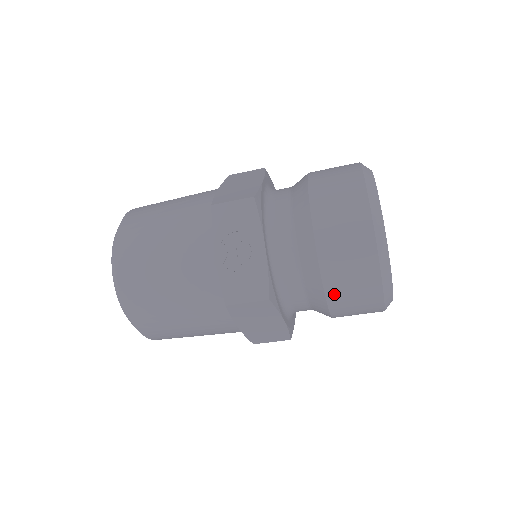
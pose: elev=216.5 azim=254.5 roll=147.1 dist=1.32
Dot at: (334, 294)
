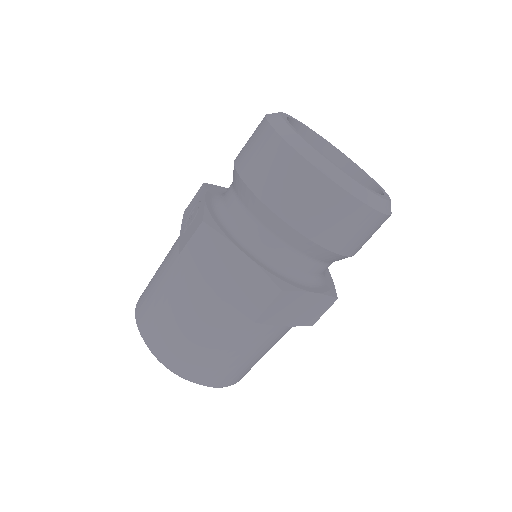
Dot at: (261, 188)
